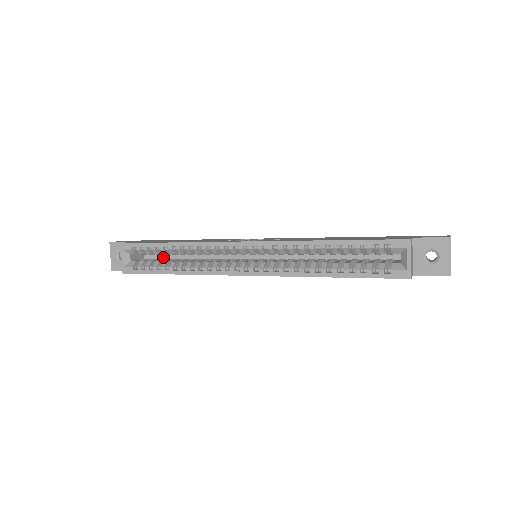
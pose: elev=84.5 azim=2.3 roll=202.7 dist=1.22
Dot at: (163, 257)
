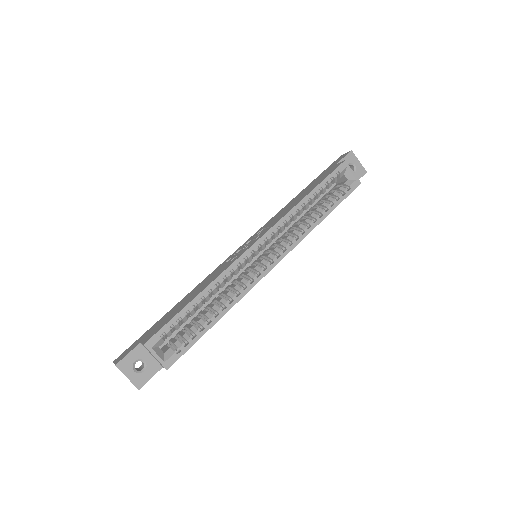
Dot at: (177, 330)
